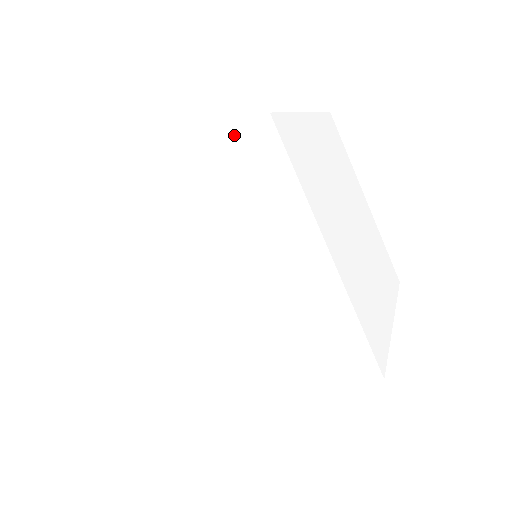
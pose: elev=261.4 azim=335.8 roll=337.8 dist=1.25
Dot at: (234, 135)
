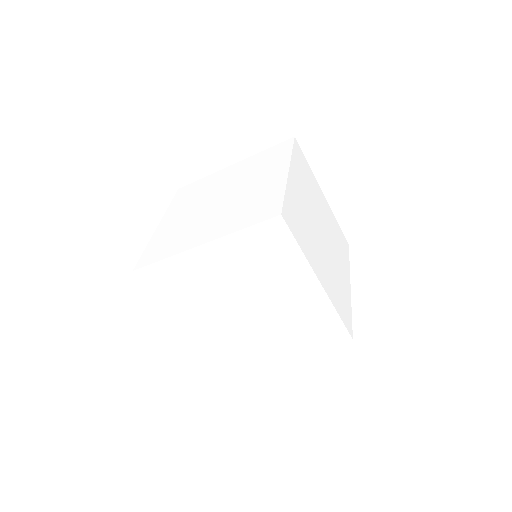
Dot at: (257, 225)
